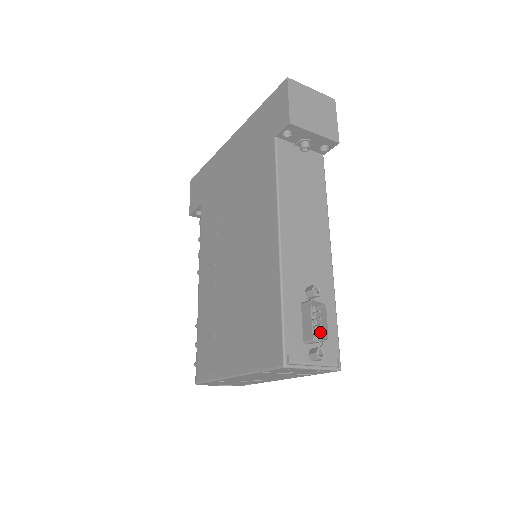
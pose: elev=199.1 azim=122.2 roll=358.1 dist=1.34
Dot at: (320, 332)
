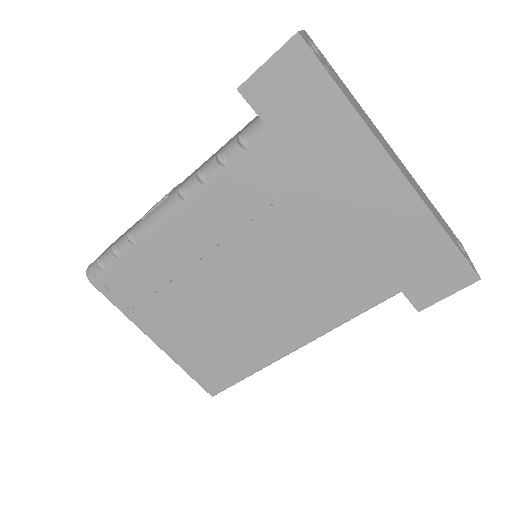
Dot at: occluded
